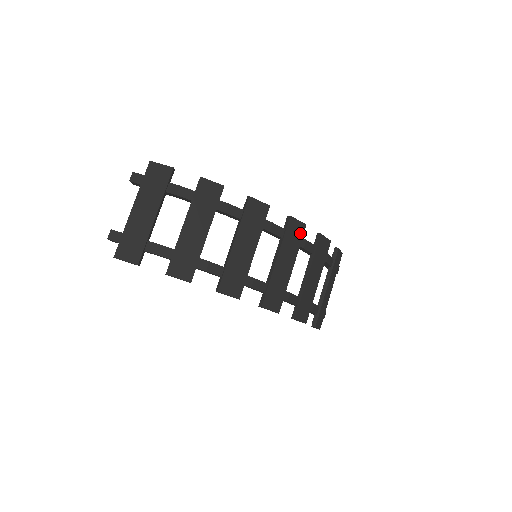
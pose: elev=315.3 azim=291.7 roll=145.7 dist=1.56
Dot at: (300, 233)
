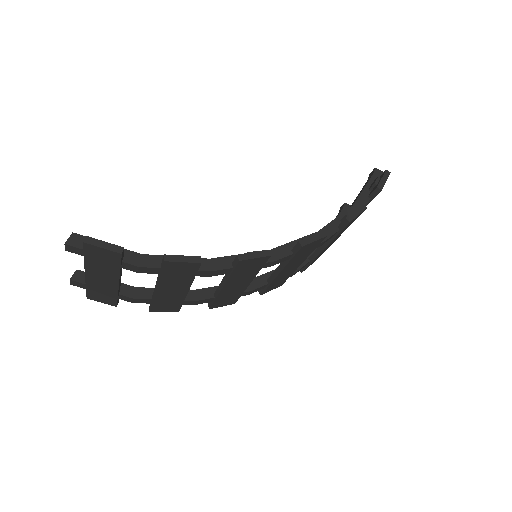
Dot at: (316, 245)
